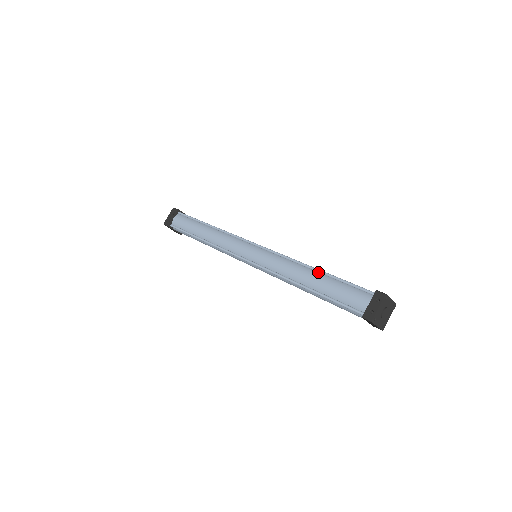
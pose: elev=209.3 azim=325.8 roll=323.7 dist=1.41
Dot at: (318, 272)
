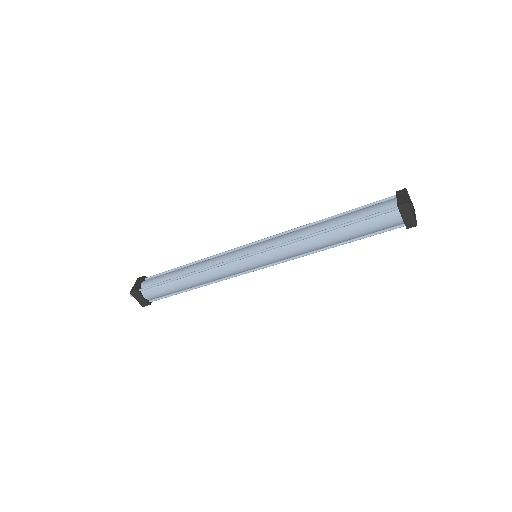
Dot at: occluded
